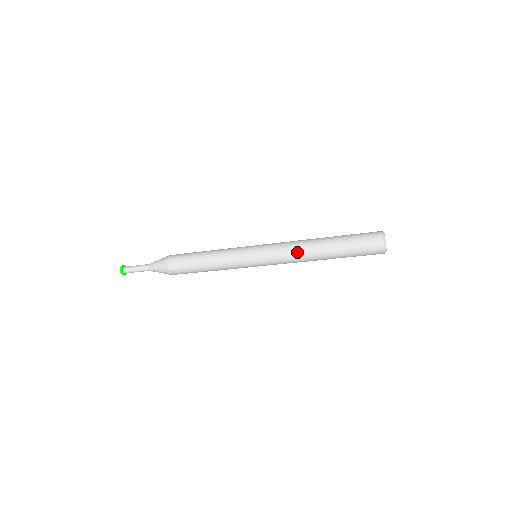
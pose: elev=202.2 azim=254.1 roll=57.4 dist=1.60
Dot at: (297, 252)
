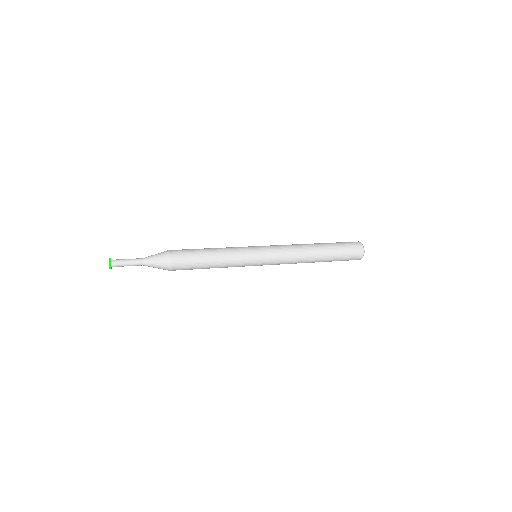
Dot at: (297, 255)
